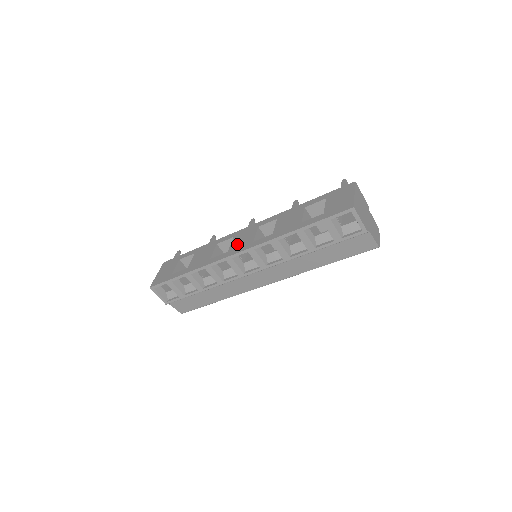
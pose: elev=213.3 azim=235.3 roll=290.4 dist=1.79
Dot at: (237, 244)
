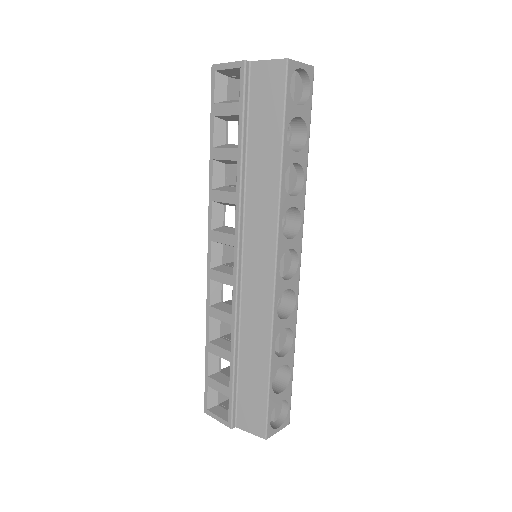
Dot at: occluded
